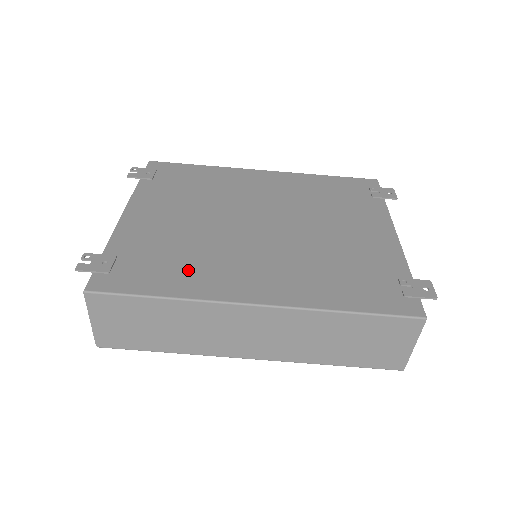
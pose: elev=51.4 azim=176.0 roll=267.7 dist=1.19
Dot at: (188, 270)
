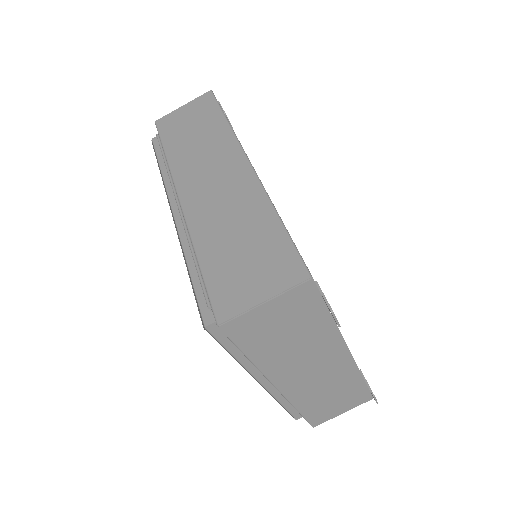
Dot at: occluded
